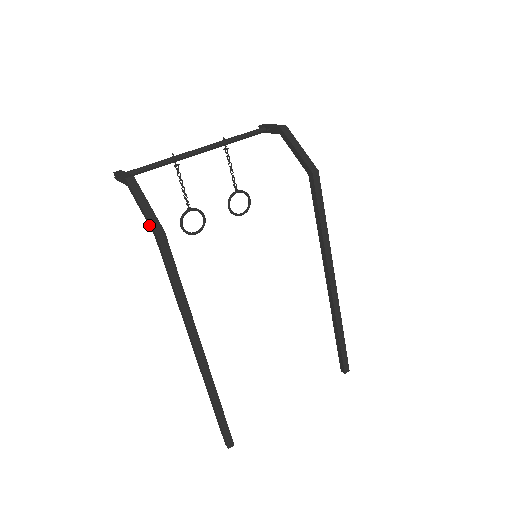
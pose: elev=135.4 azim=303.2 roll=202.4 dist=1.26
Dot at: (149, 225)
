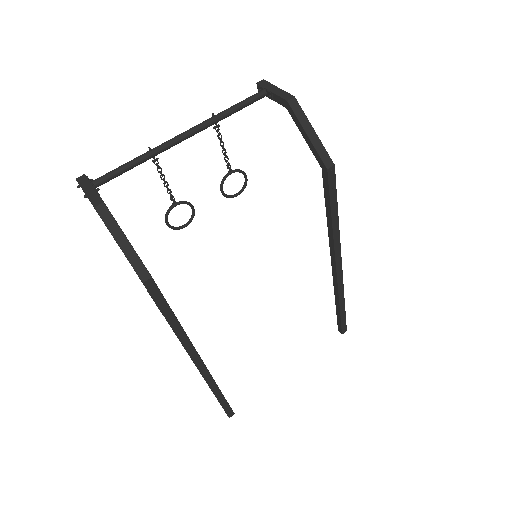
Dot at: occluded
